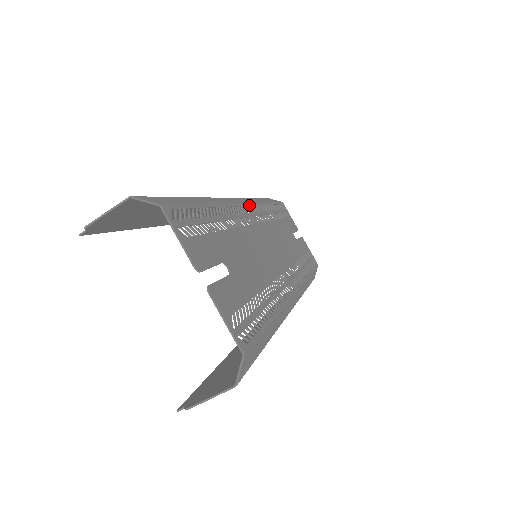
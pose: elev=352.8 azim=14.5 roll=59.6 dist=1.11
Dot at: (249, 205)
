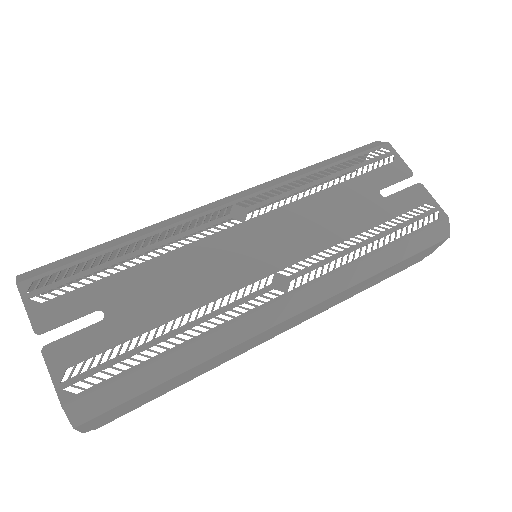
Dot at: (238, 202)
